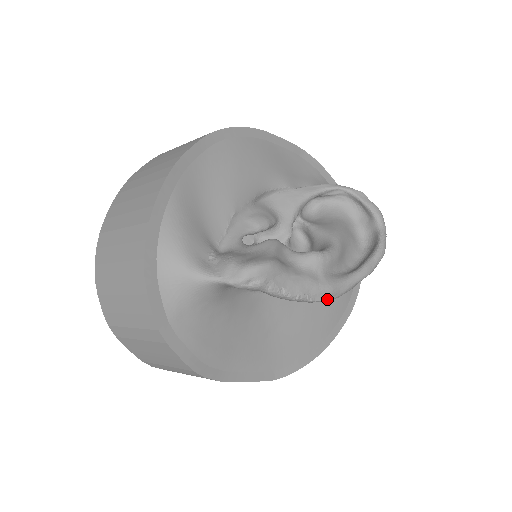
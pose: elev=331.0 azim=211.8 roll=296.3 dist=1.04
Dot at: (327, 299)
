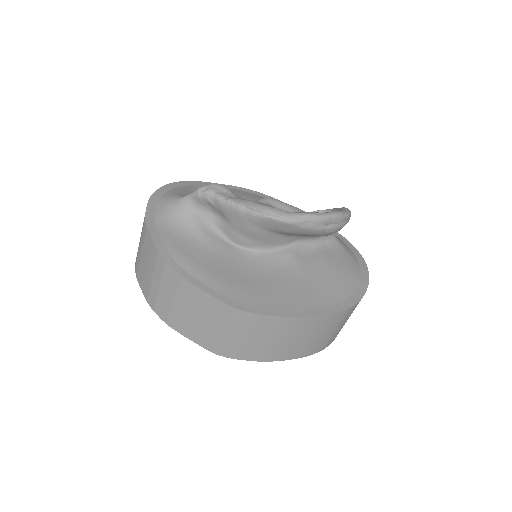
Dot at: (266, 214)
